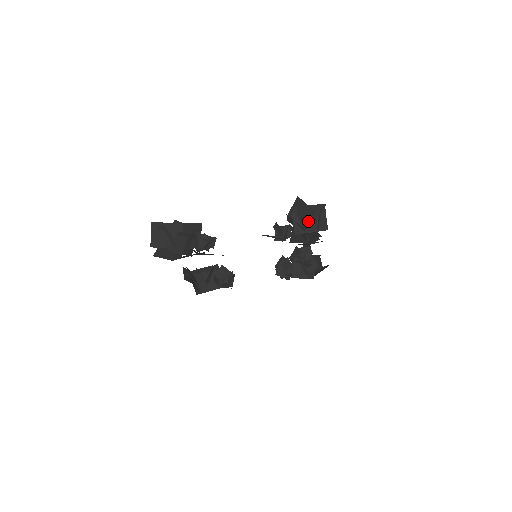
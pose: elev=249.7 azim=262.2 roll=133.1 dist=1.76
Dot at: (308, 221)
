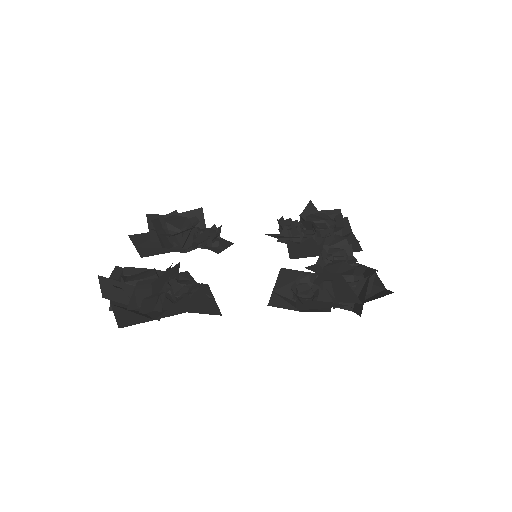
Dot at: (346, 300)
